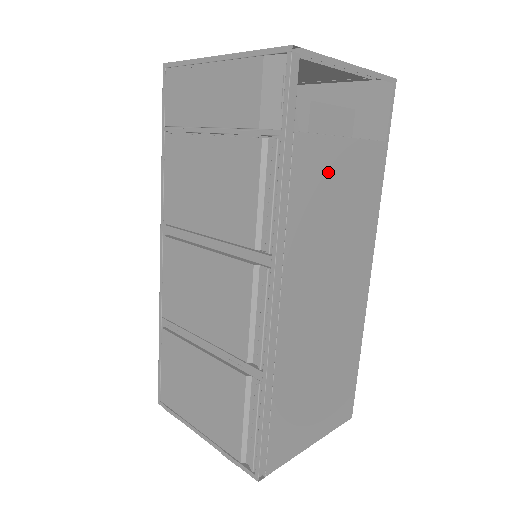
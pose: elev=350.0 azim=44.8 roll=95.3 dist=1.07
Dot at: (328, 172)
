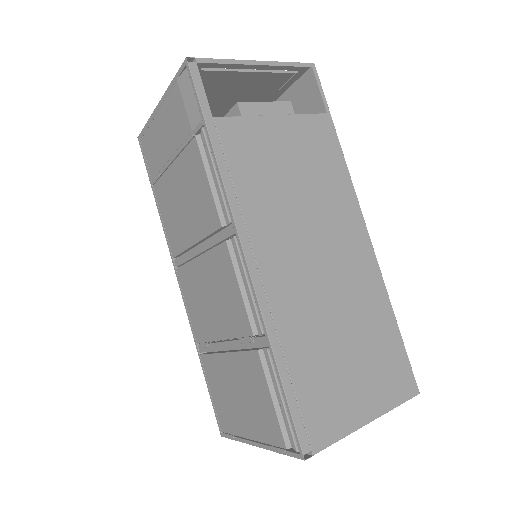
Dot at: (267, 145)
